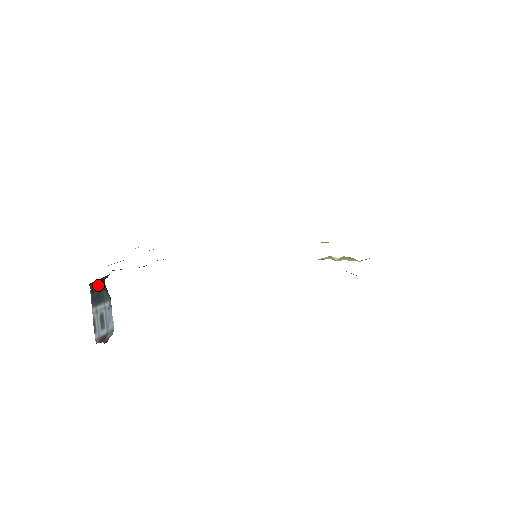
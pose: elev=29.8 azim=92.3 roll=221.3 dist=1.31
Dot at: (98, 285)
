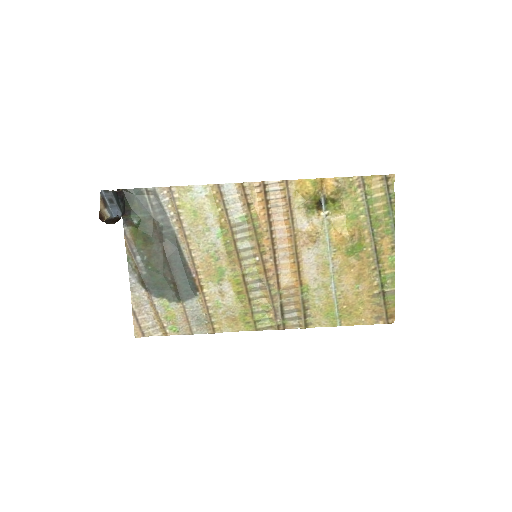
Dot at: (121, 200)
